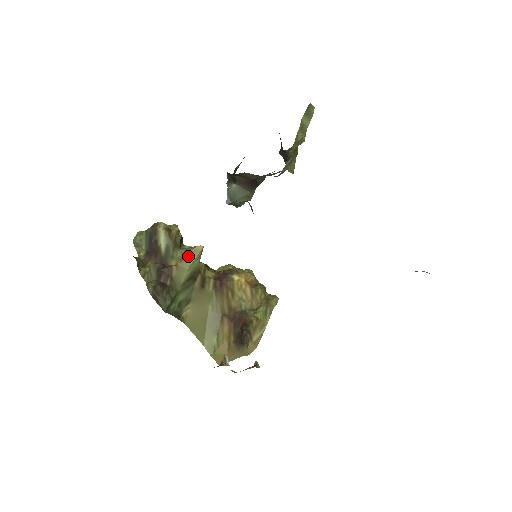
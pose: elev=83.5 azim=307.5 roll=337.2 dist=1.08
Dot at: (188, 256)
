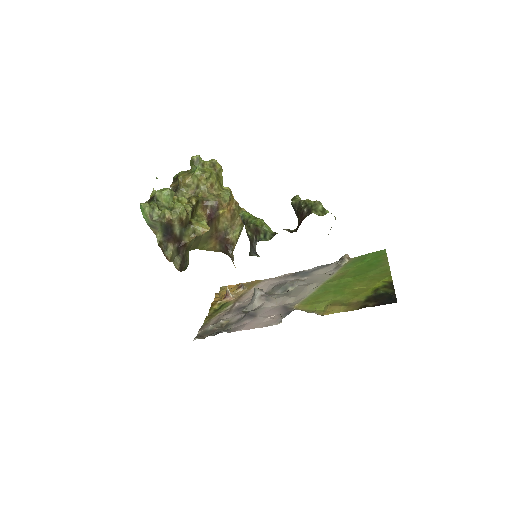
Dot at: (198, 236)
